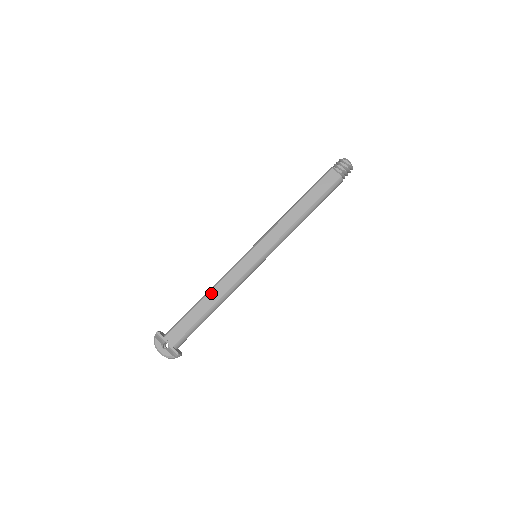
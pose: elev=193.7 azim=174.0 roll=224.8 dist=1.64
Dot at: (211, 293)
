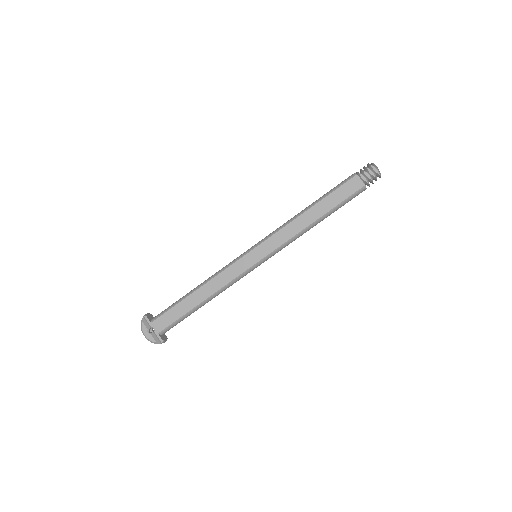
Dot at: (203, 288)
